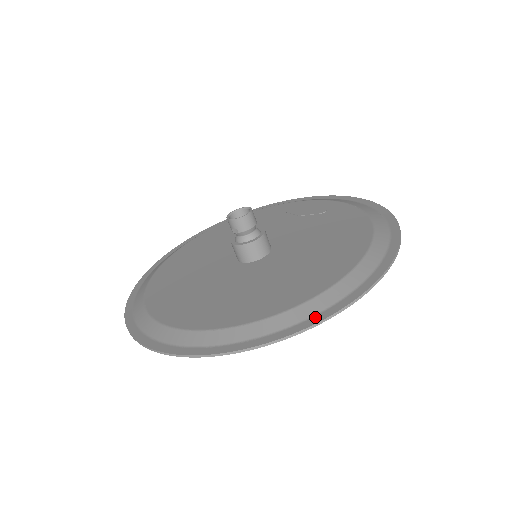
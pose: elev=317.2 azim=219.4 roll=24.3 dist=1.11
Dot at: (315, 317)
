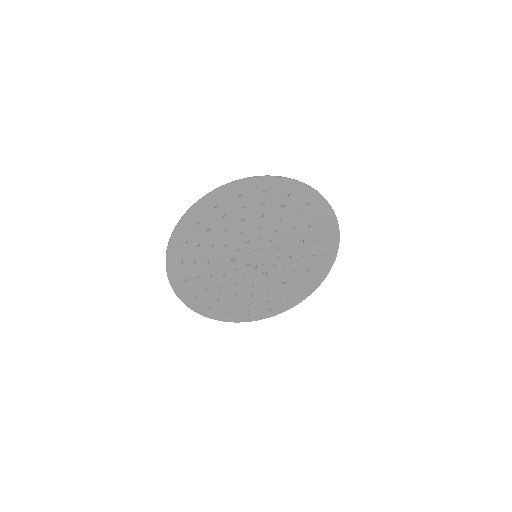
Dot at: (222, 190)
